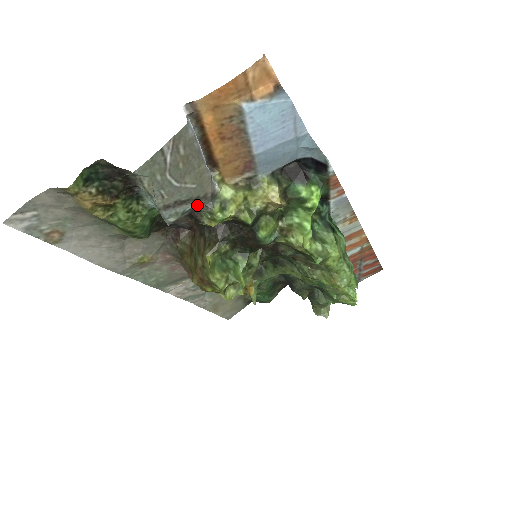
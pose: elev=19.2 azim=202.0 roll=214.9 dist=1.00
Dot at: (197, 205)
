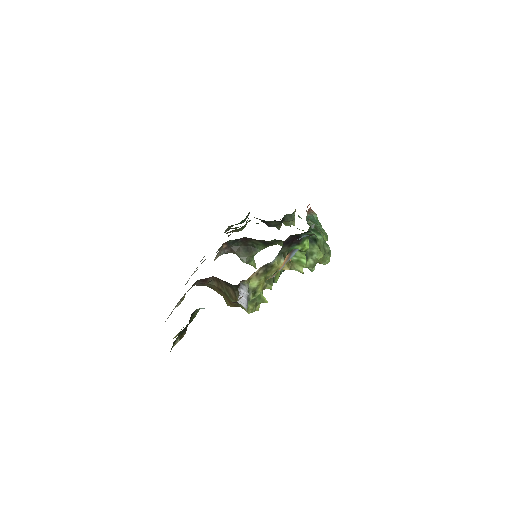
Dot at: occluded
